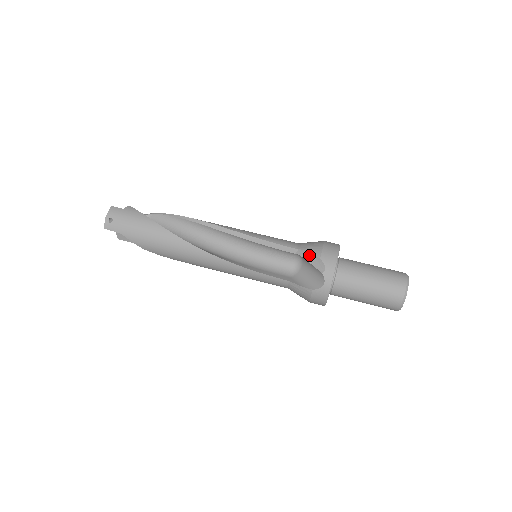
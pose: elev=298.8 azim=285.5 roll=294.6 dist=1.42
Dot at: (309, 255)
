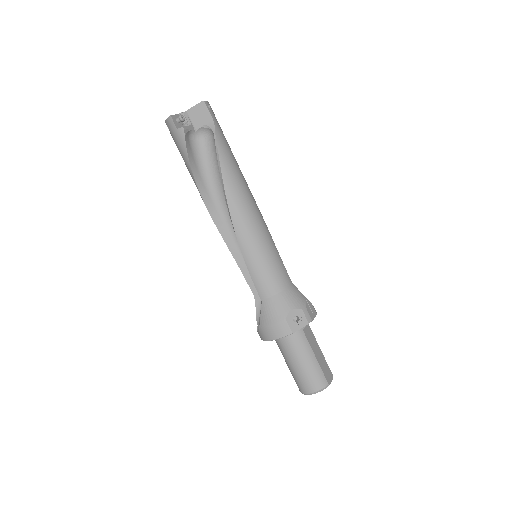
Dot at: (260, 314)
